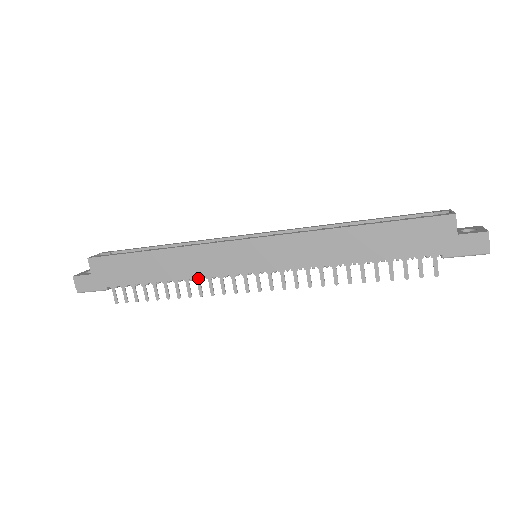
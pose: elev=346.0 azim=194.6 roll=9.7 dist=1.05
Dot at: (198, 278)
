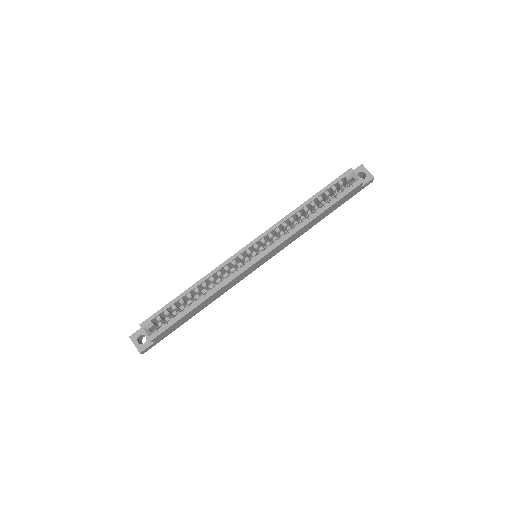
Dot at: occluded
